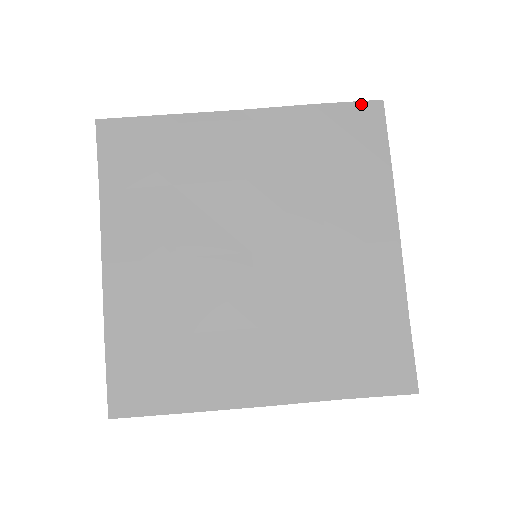
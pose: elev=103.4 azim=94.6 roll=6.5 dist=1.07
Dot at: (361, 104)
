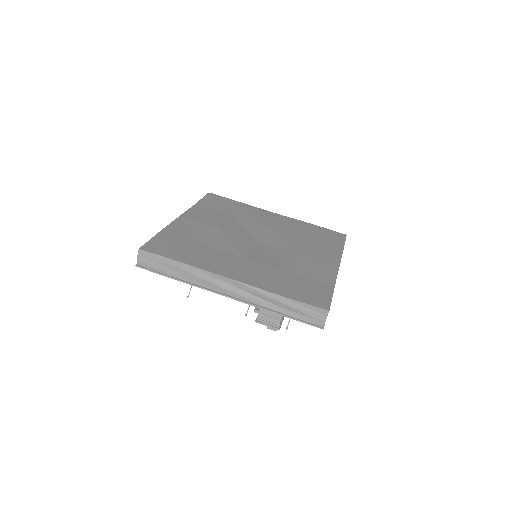
Dot at: (335, 232)
